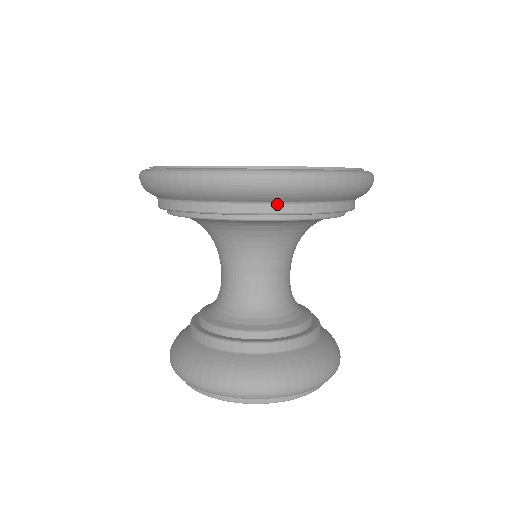
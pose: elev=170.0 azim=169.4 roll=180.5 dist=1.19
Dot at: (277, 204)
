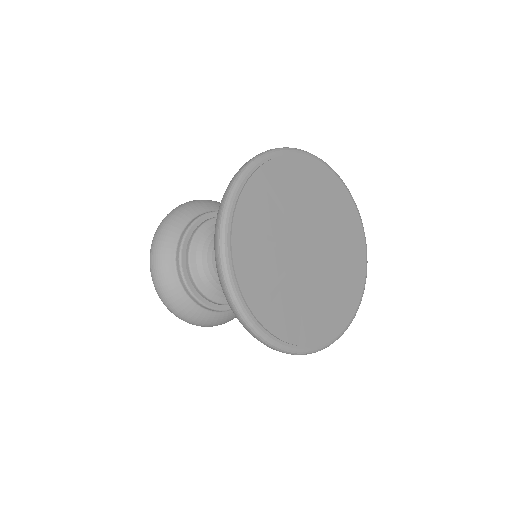
Dot at: occluded
